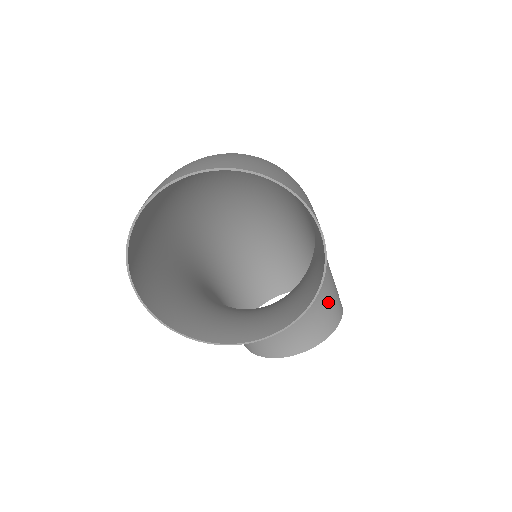
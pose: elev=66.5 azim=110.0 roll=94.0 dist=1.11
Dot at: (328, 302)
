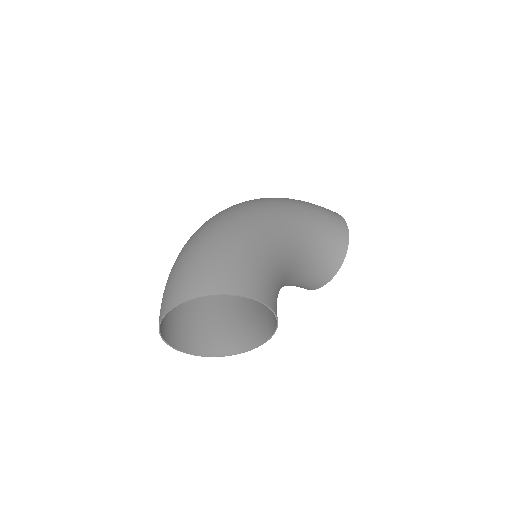
Dot at: (327, 245)
